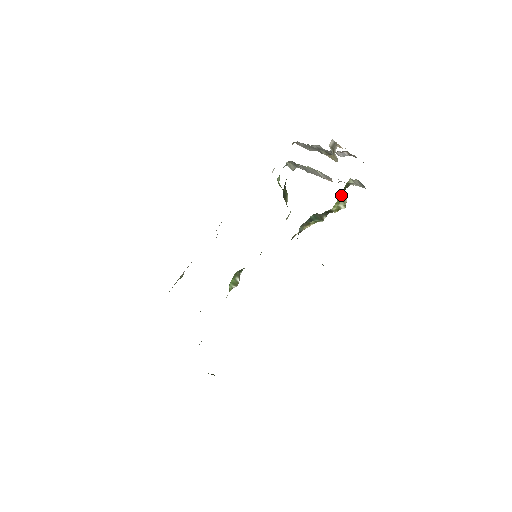
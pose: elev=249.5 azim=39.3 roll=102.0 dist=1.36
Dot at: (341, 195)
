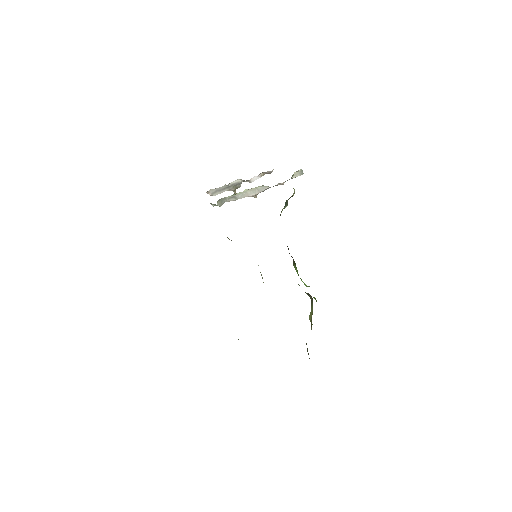
Dot at: occluded
